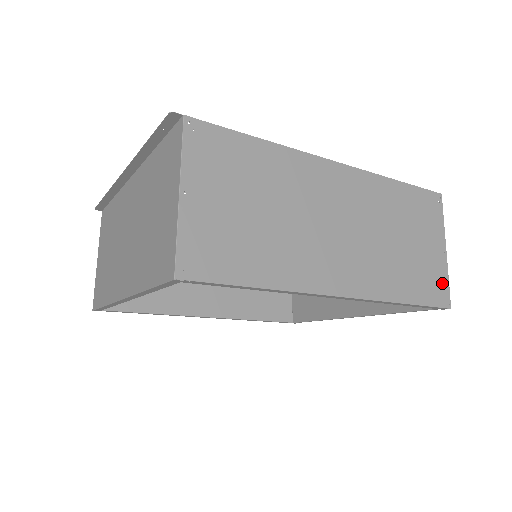
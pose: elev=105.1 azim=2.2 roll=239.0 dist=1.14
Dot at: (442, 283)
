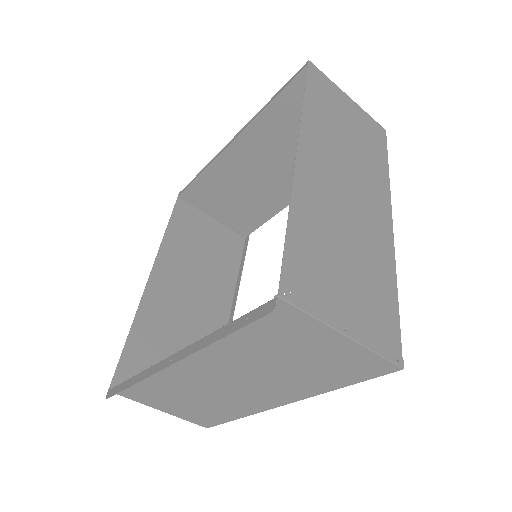
Dot at: (372, 123)
